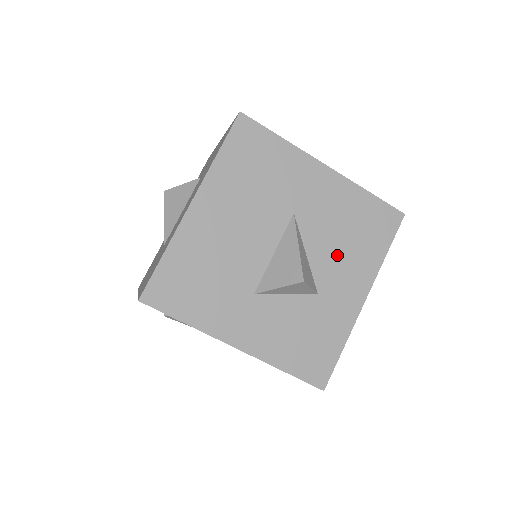
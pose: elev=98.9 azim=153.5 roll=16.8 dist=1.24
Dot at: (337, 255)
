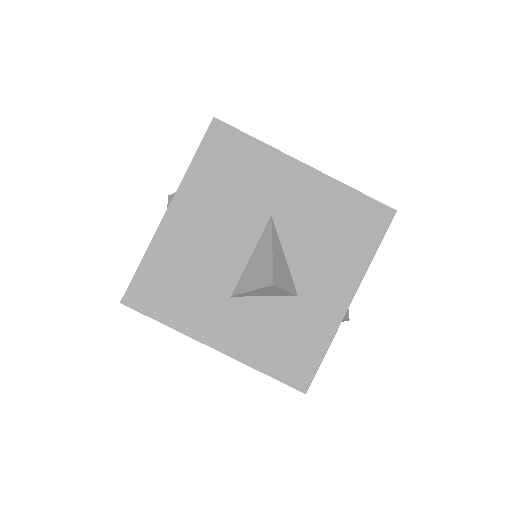
Dot at: (319, 256)
